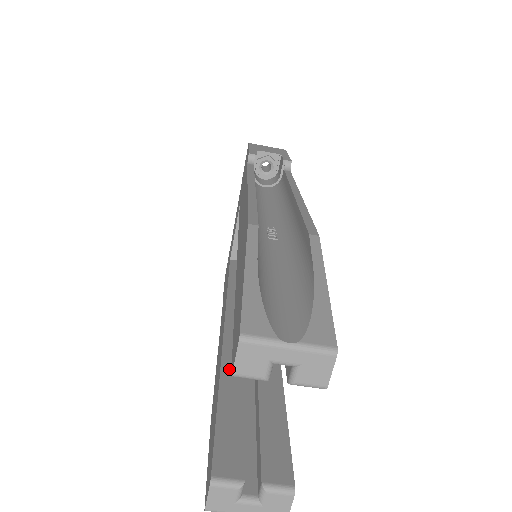
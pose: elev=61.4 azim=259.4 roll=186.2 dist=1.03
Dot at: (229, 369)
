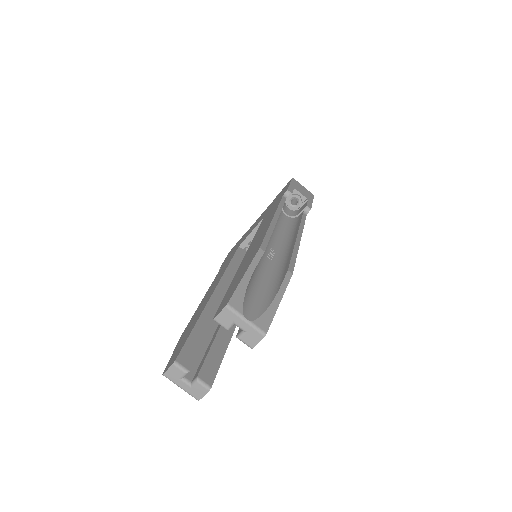
Dot at: (207, 315)
